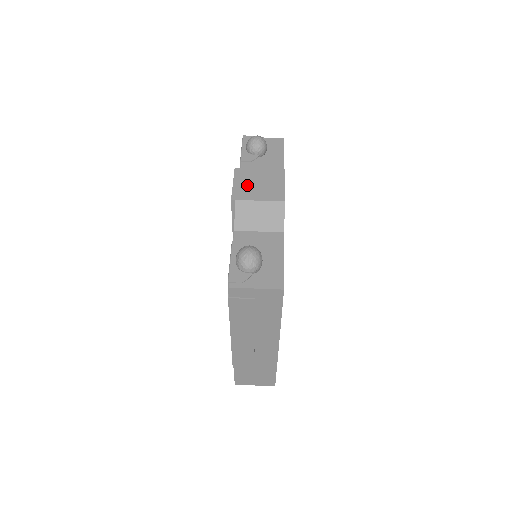
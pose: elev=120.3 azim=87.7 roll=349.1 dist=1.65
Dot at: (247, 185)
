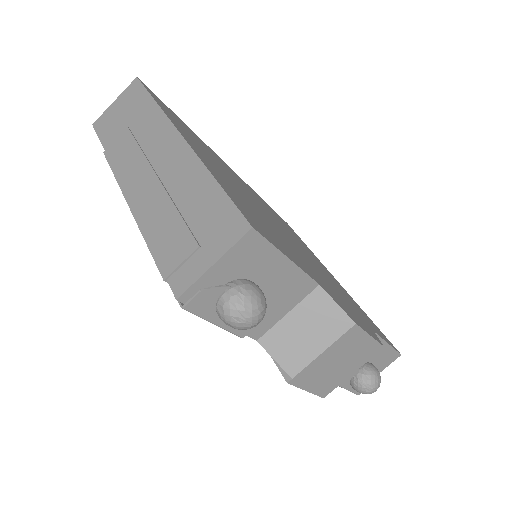
Dot at: (326, 378)
